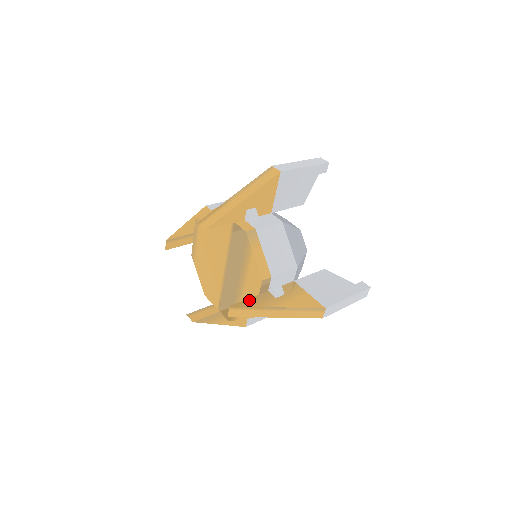
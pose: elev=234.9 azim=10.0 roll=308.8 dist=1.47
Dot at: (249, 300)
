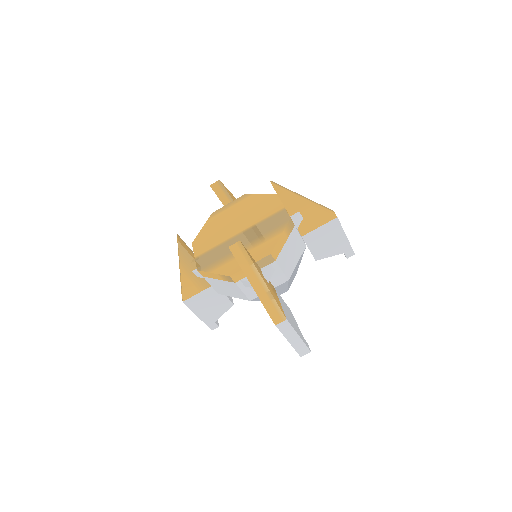
Dot at: (250, 255)
